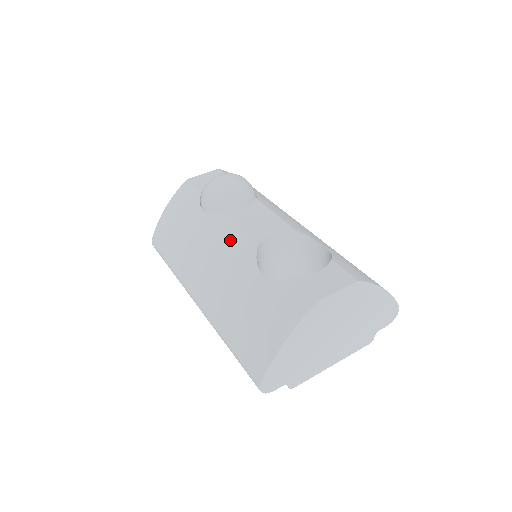
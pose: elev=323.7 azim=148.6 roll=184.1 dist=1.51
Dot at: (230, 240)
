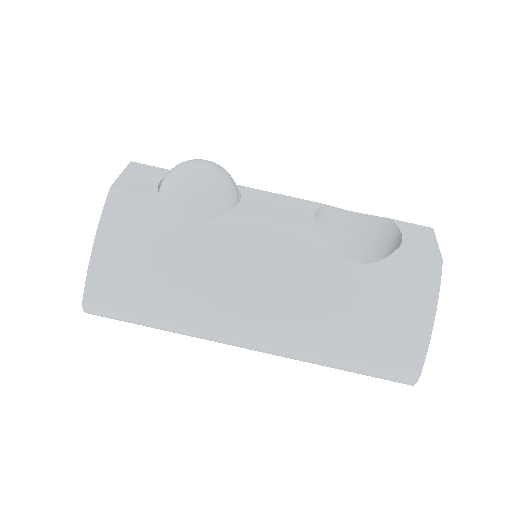
Dot at: (274, 243)
